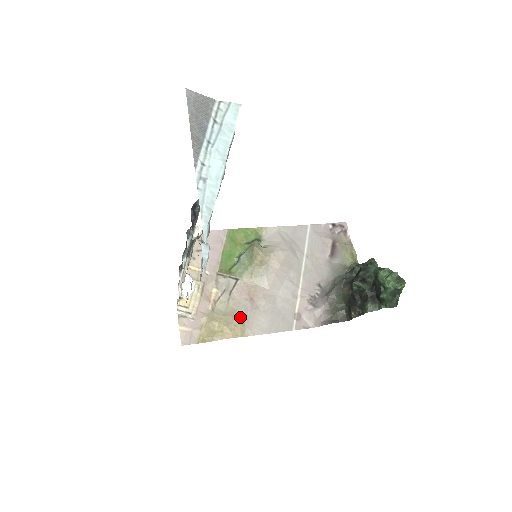
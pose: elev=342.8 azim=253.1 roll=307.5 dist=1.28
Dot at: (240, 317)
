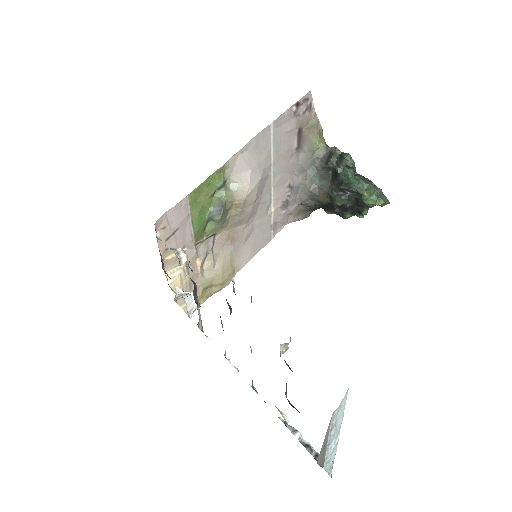
Dot at: (228, 265)
